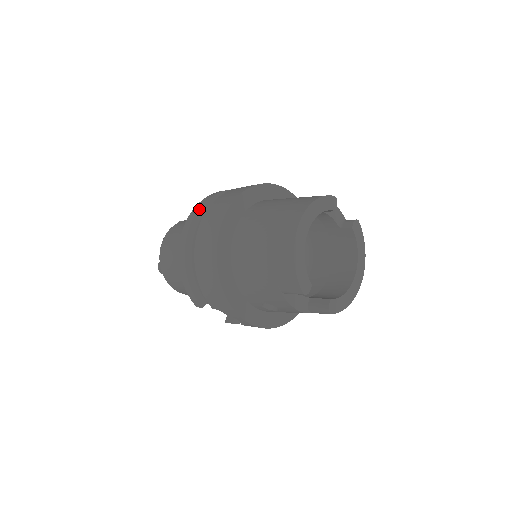
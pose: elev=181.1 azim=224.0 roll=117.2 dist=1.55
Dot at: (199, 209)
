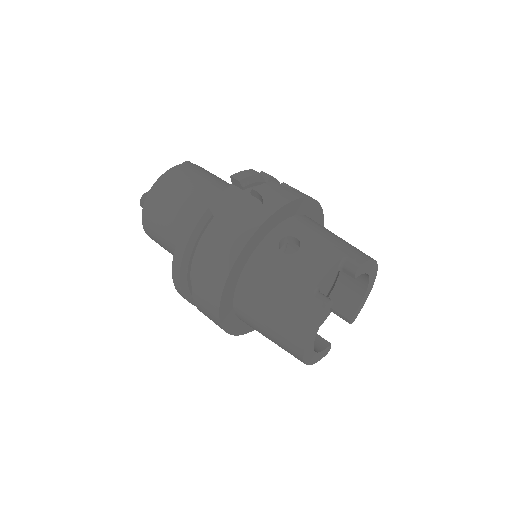
Dot at: (180, 285)
